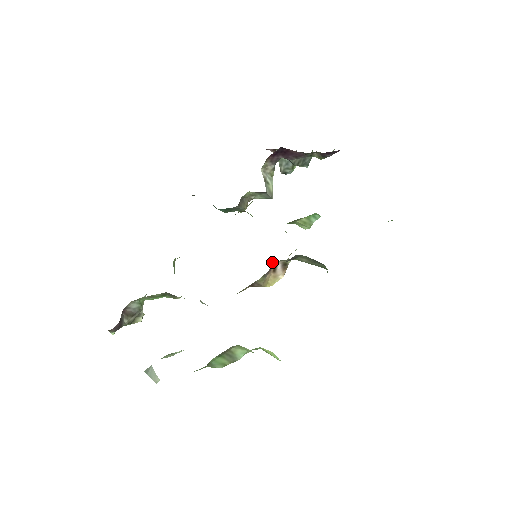
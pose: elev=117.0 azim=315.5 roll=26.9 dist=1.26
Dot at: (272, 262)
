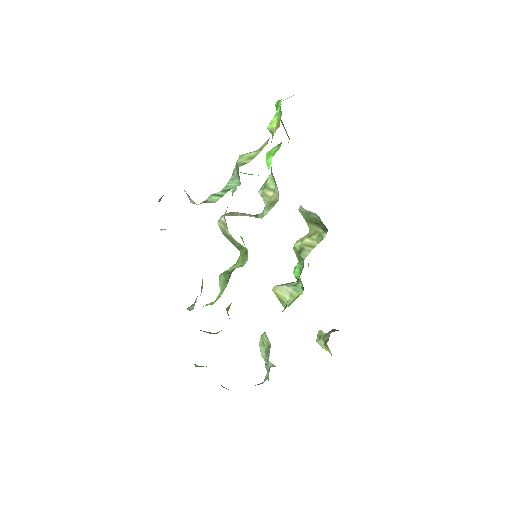
Dot at: occluded
